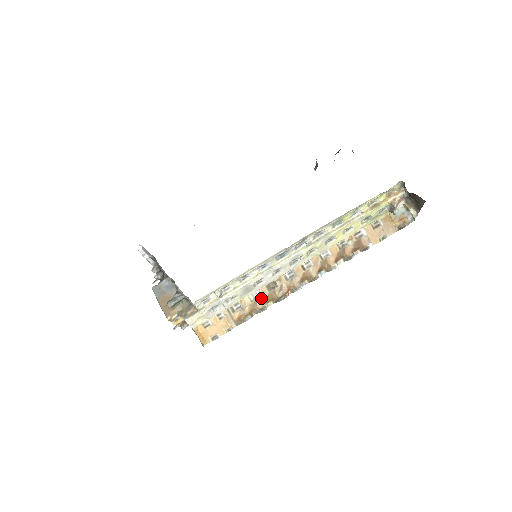
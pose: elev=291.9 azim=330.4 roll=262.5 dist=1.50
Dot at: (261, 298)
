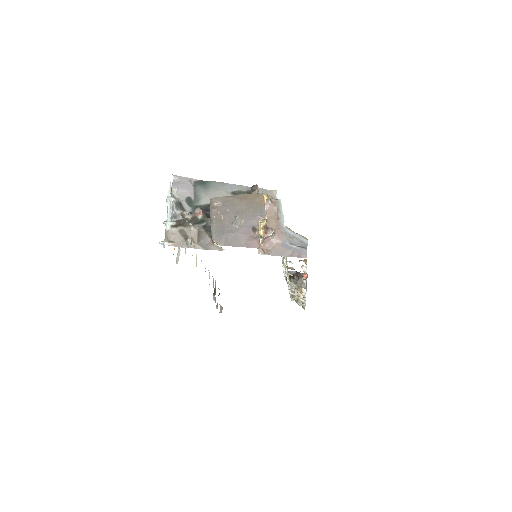
Dot at: occluded
